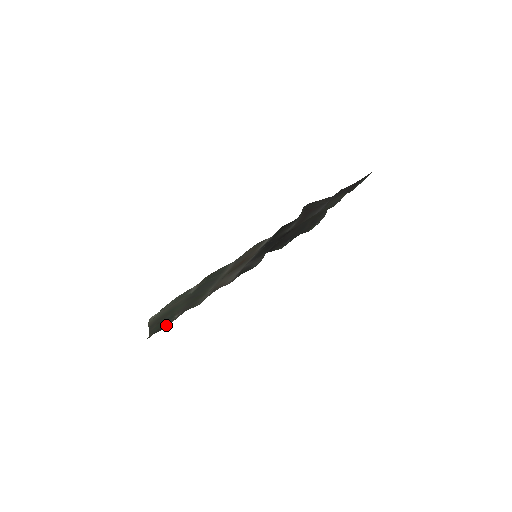
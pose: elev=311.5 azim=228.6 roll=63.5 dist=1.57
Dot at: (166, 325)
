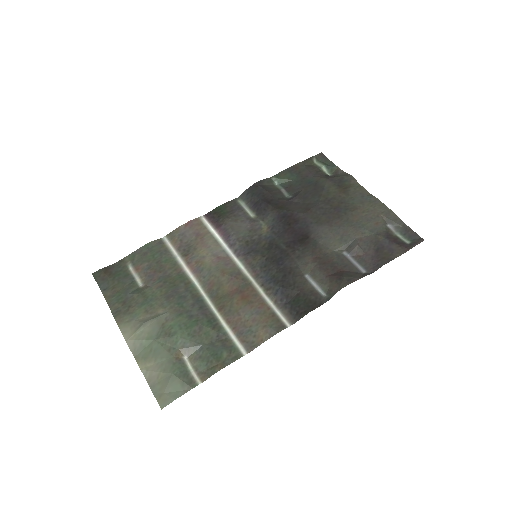
Dot at: (123, 274)
